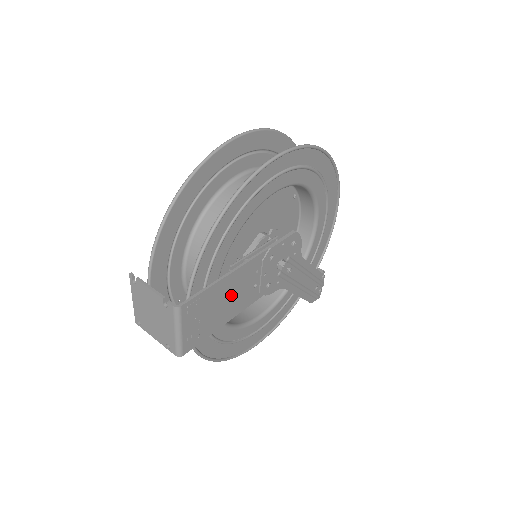
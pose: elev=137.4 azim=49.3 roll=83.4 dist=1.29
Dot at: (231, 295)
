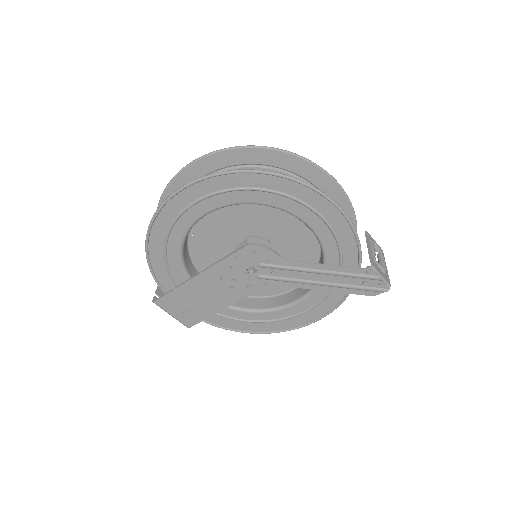
Dot at: (204, 294)
